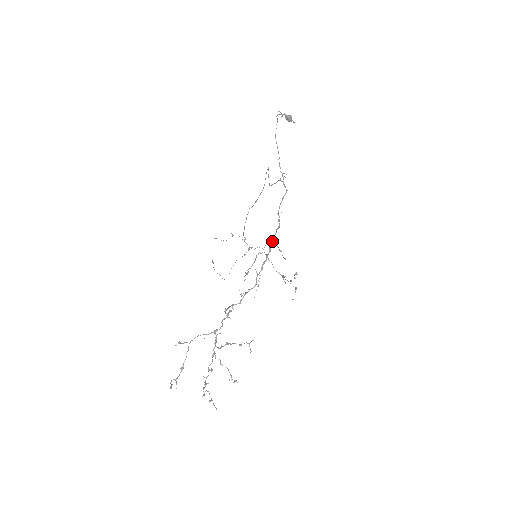
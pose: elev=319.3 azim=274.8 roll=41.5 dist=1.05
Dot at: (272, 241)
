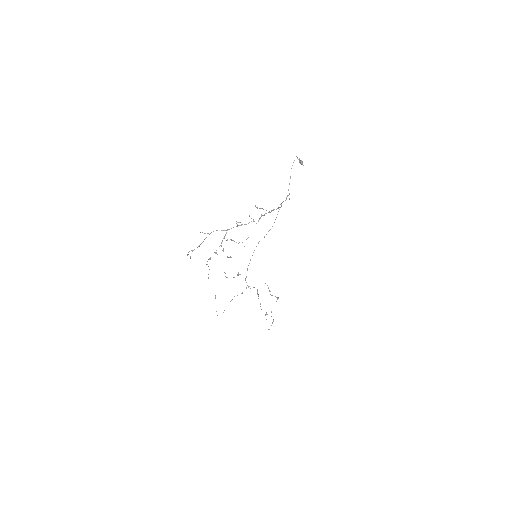
Dot at: (274, 209)
